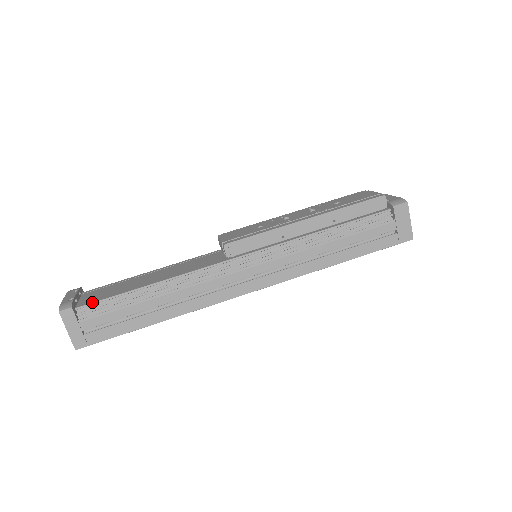
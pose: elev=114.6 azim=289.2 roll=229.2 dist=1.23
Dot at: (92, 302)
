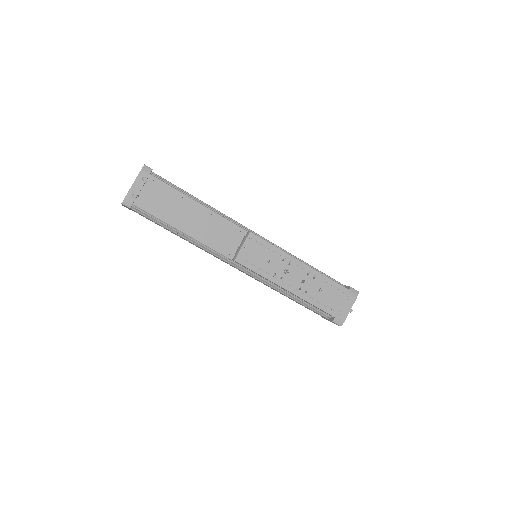
Dot at: (144, 210)
